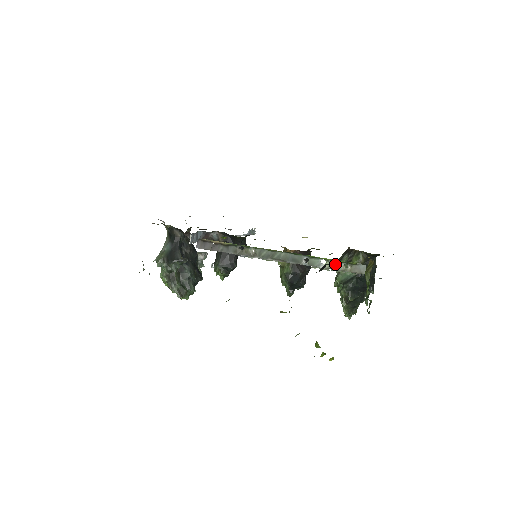
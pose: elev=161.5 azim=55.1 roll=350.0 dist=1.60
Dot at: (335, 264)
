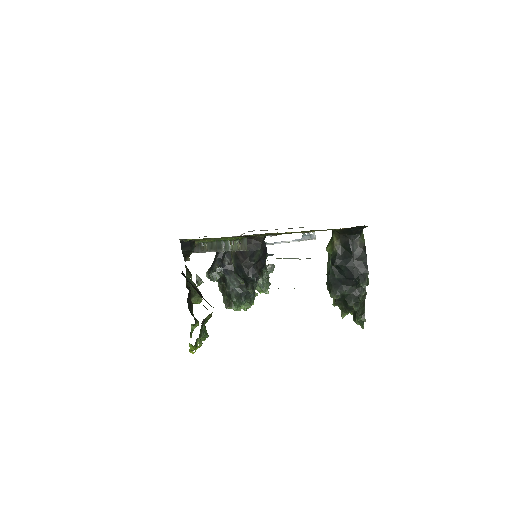
Dot at: (234, 244)
